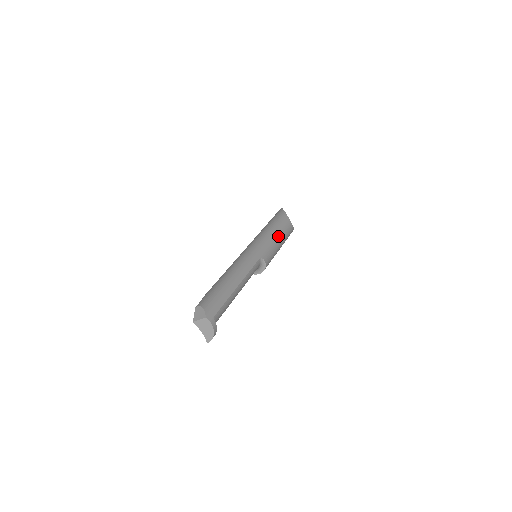
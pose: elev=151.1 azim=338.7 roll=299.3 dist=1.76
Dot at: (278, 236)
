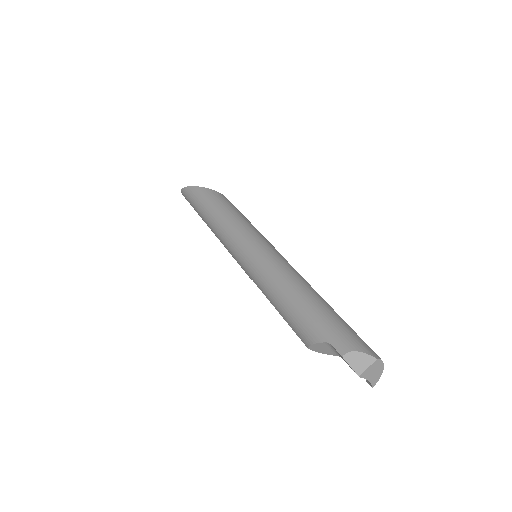
Dot at: (247, 220)
